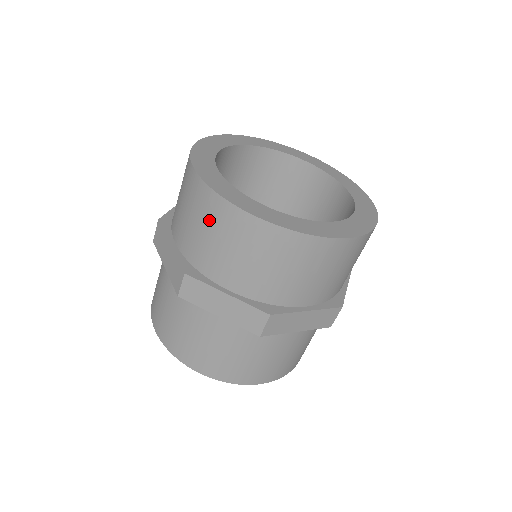
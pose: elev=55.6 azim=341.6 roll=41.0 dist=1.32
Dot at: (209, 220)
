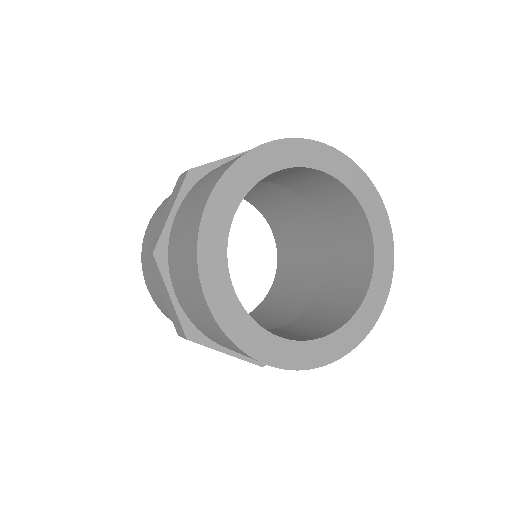
Dot at: (186, 249)
